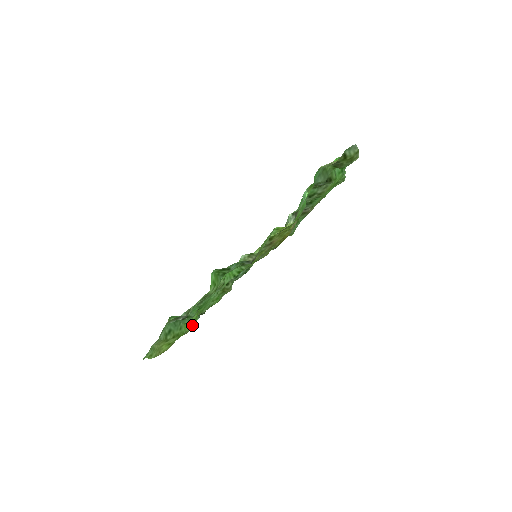
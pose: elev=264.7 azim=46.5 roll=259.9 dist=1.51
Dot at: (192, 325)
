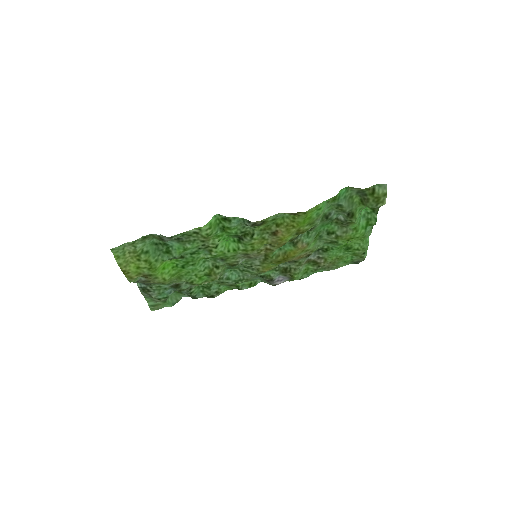
Dot at: (166, 277)
